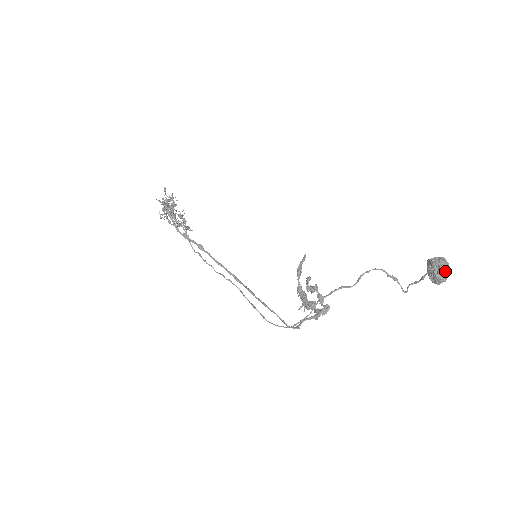
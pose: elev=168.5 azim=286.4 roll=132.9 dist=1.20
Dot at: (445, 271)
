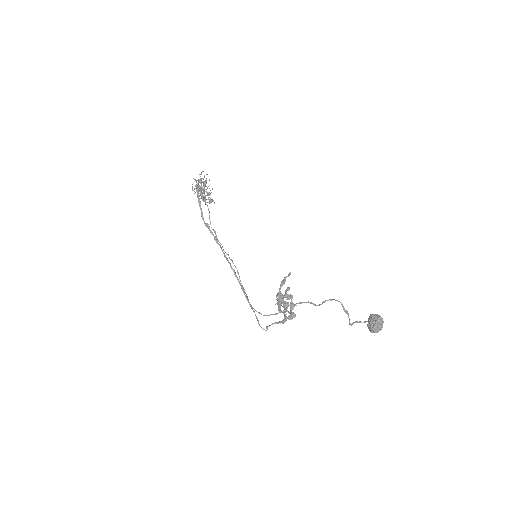
Dot at: (378, 328)
